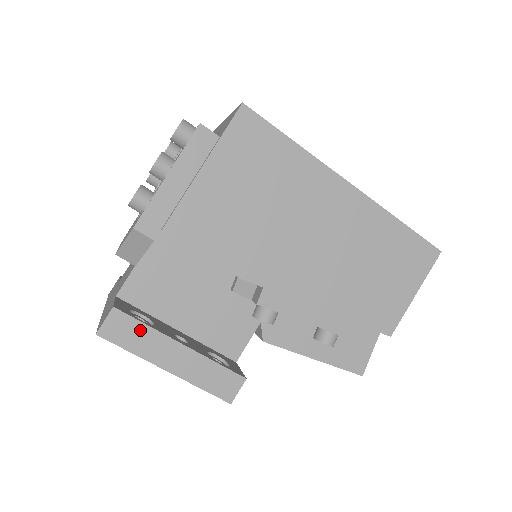
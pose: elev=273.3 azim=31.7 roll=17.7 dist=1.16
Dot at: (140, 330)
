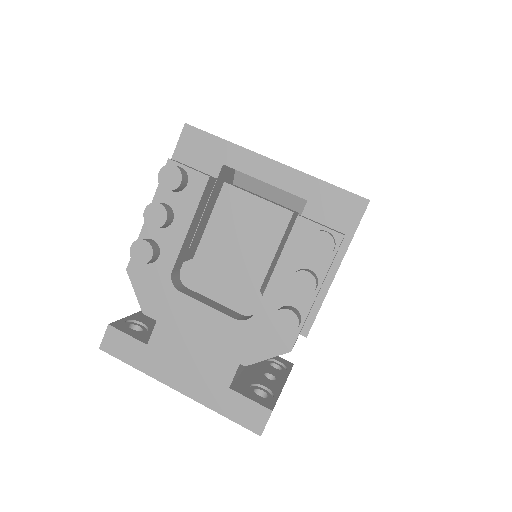
Dot at: occluded
